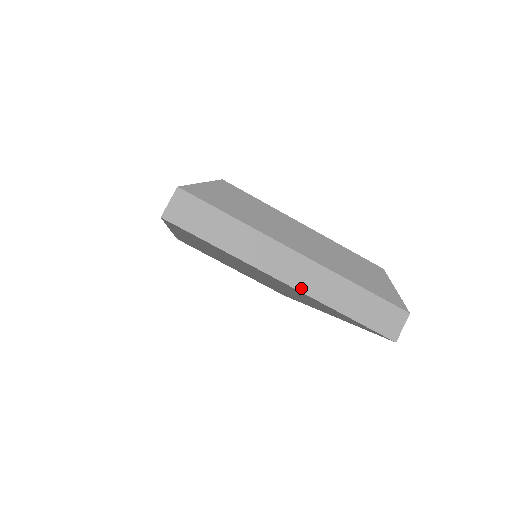
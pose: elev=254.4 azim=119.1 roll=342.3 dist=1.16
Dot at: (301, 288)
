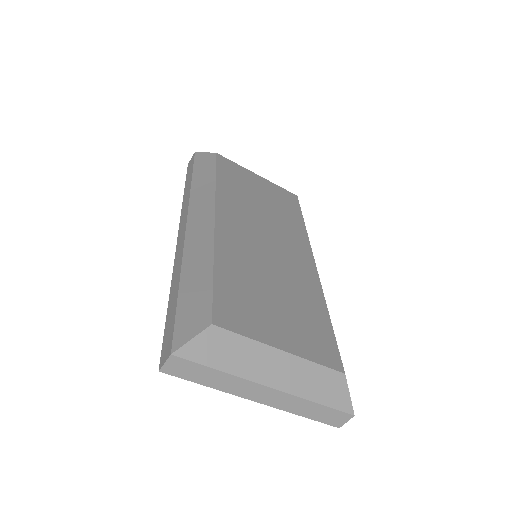
Dot at: (271, 405)
